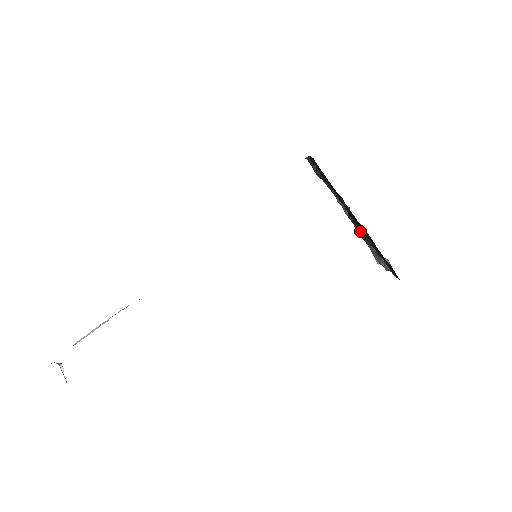
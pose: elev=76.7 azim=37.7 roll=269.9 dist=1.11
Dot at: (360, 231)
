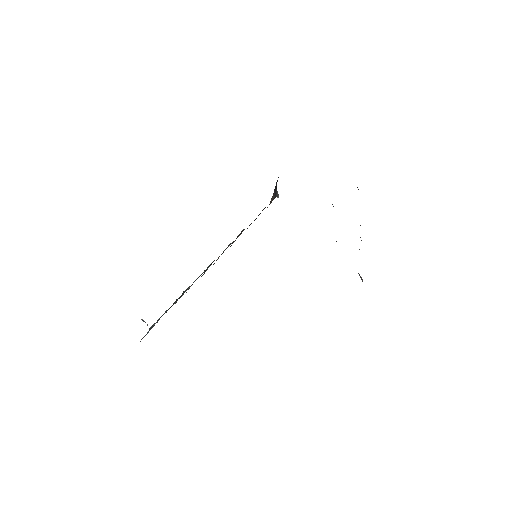
Dot at: occluded
